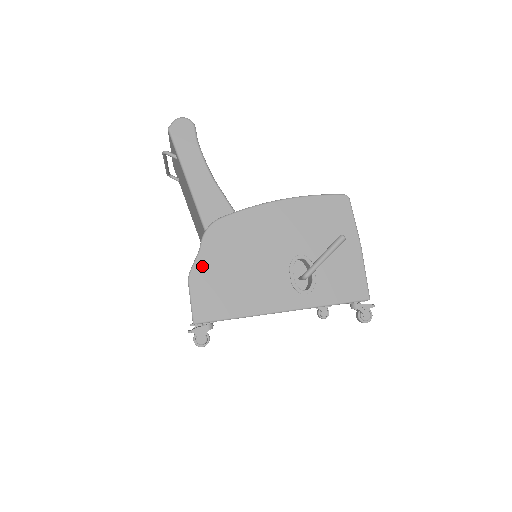
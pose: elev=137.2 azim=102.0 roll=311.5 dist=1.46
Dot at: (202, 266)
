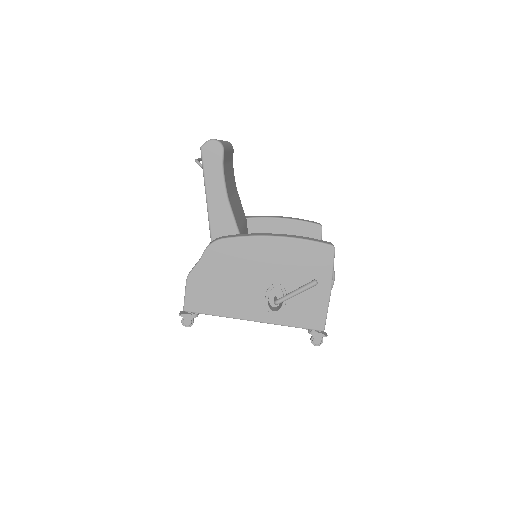
Dot at: (199, 272)
